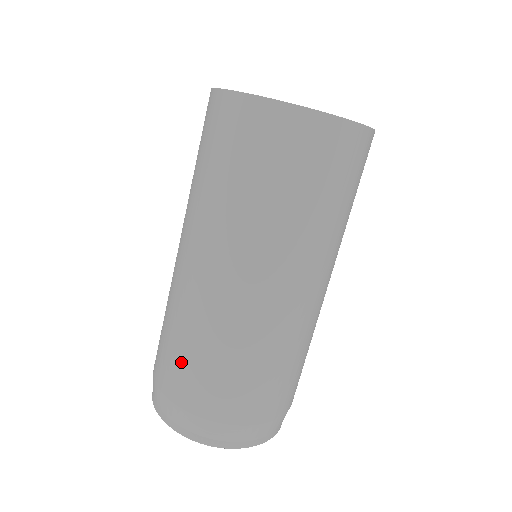
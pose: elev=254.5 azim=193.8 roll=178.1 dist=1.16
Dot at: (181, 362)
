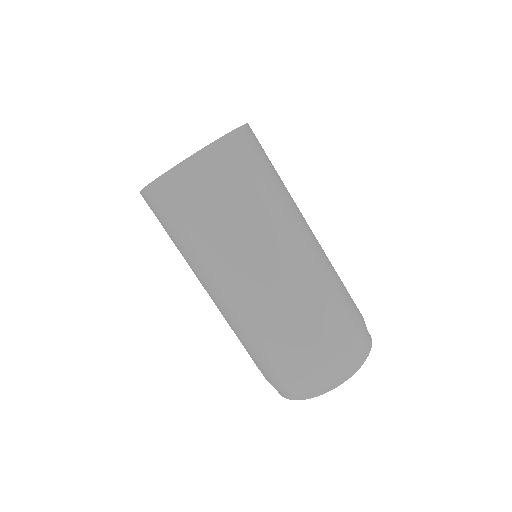
Dot at: (285, 351)
